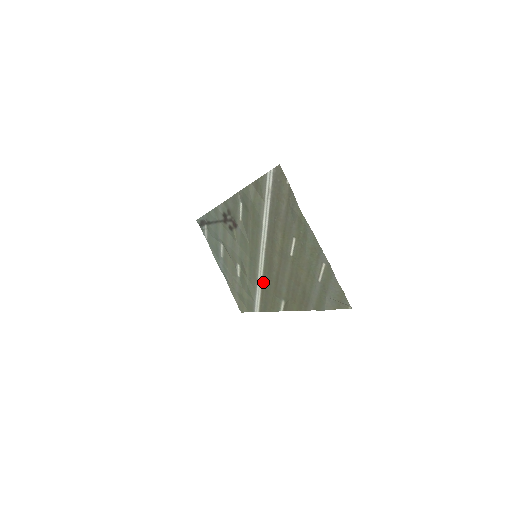
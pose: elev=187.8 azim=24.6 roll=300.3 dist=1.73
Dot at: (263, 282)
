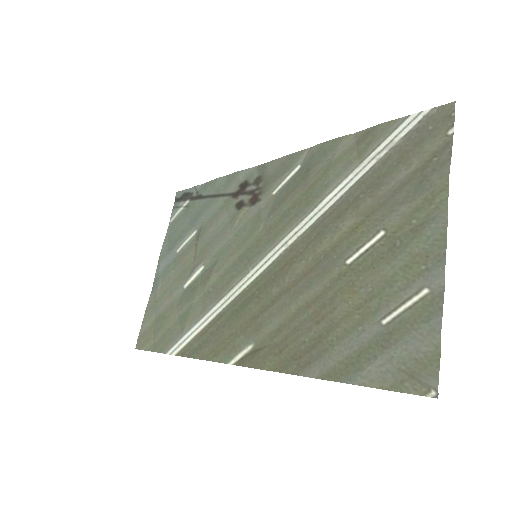
Dot at: (233, 303)
